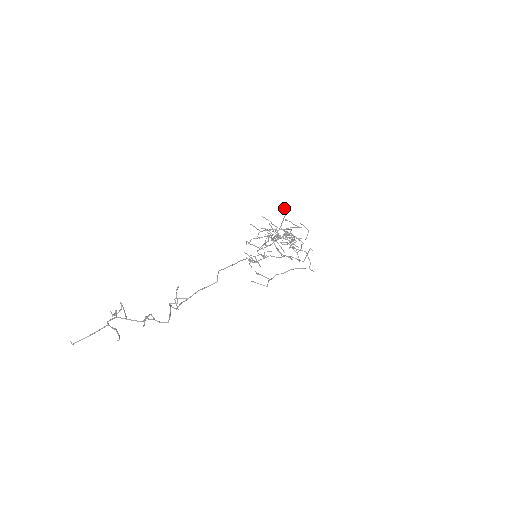
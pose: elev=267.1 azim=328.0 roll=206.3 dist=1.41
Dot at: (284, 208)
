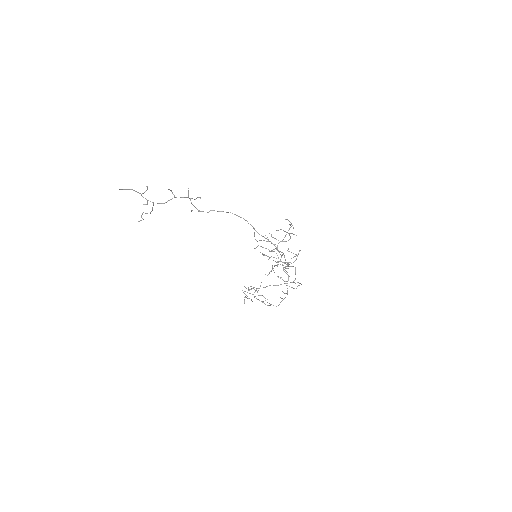
Dot at: (290, 224)
